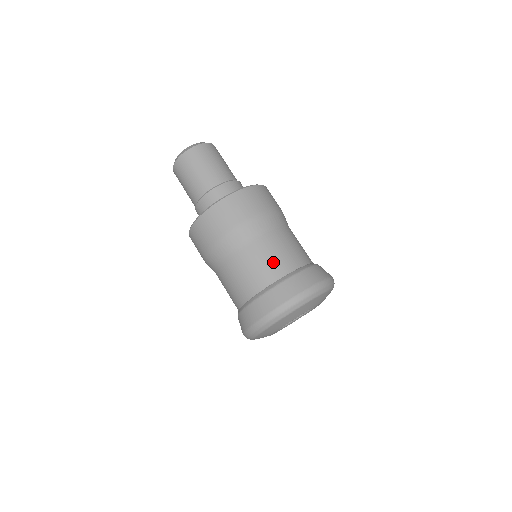
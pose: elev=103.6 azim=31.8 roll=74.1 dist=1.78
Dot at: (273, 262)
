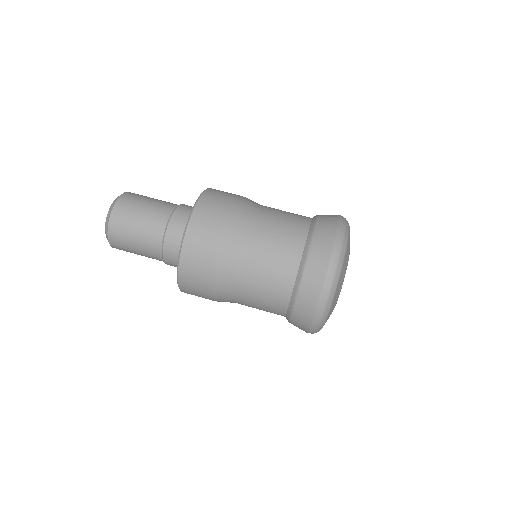
Dot at: (276, 271)
